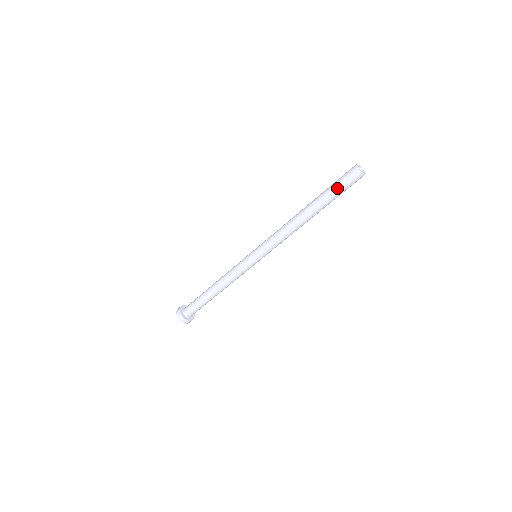
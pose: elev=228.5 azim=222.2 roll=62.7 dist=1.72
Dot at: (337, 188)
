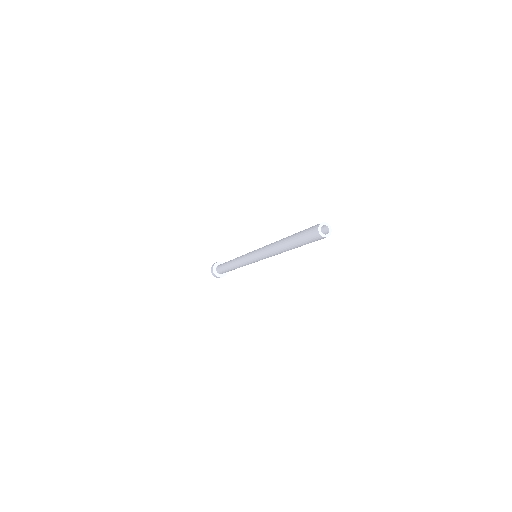
Dot at: (303, 238)
